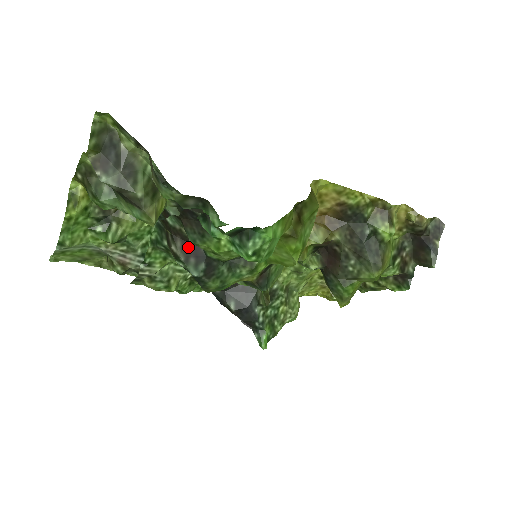
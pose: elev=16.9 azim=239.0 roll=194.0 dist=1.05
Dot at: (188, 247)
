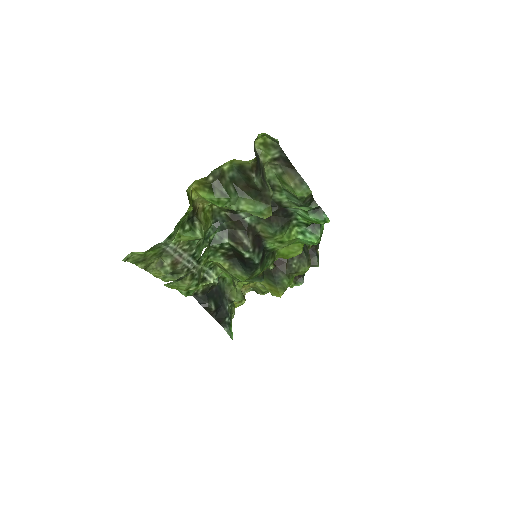
Dot at: (255, 240)
